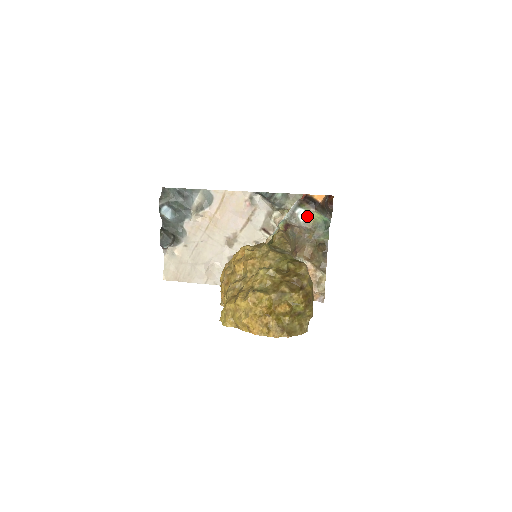
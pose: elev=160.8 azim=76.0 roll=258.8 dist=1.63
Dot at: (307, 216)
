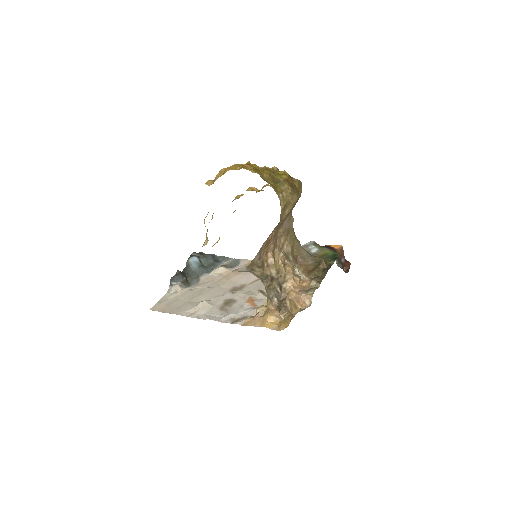
Dot at: (319, 251)
